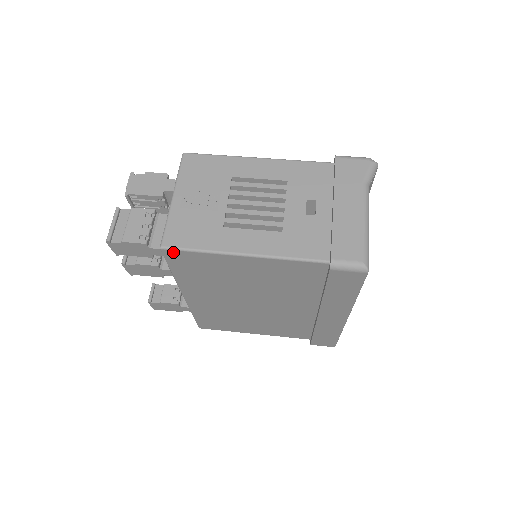
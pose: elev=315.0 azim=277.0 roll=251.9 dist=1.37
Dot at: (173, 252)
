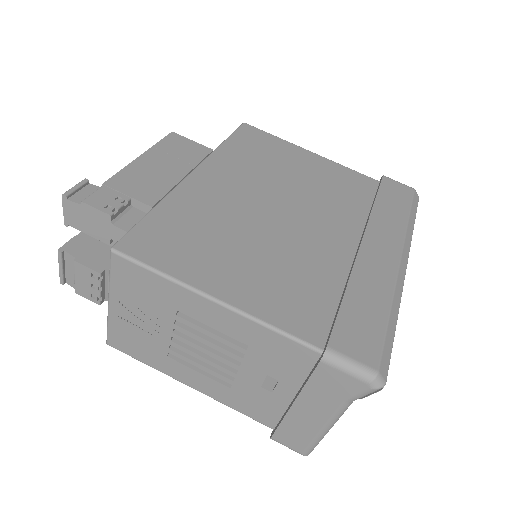
Dot at: occluded
